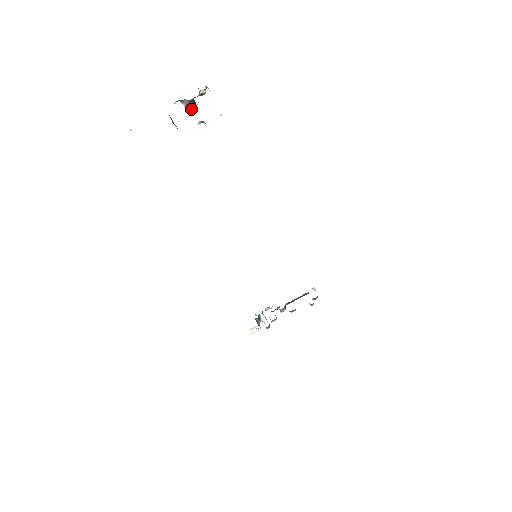
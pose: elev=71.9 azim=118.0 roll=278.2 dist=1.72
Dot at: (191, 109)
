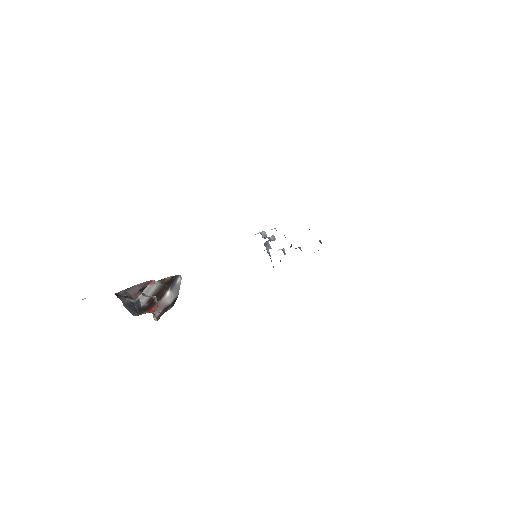
Dot at: occluded
